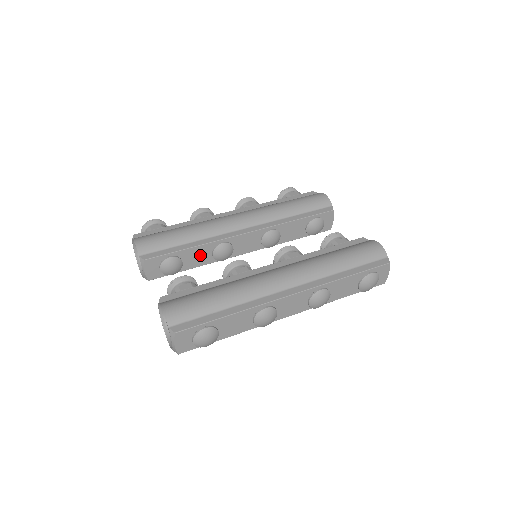
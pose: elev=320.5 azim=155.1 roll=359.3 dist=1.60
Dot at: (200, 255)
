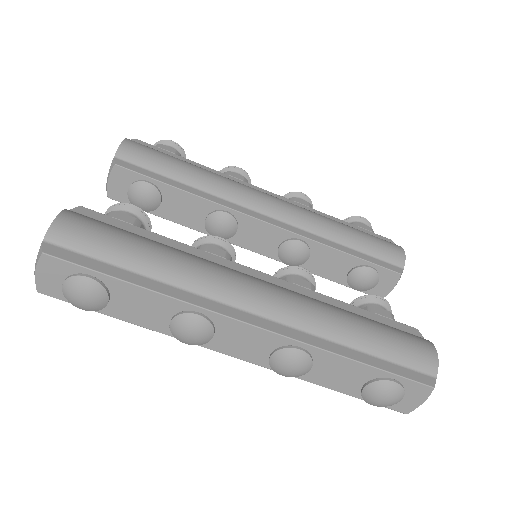
Dot at: (190, 209)
